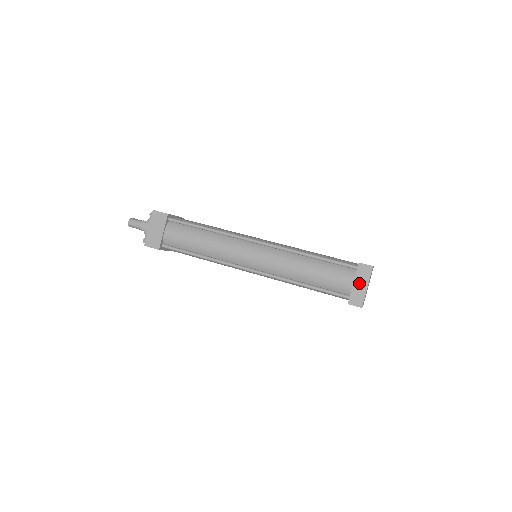
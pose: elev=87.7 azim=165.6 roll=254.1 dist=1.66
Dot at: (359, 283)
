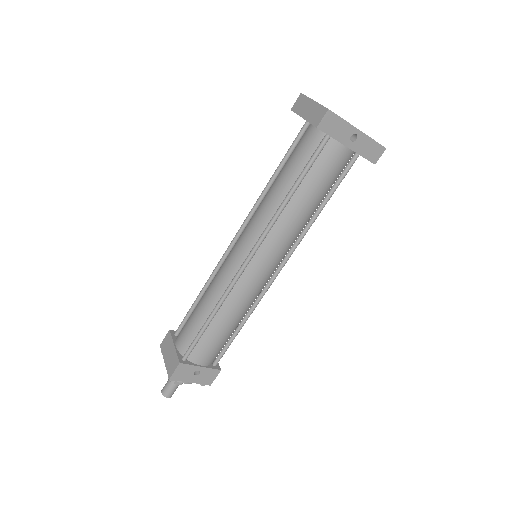
Dot at: (306, 111)
